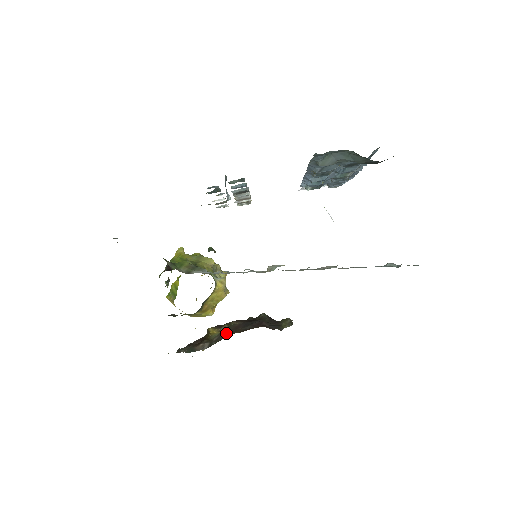
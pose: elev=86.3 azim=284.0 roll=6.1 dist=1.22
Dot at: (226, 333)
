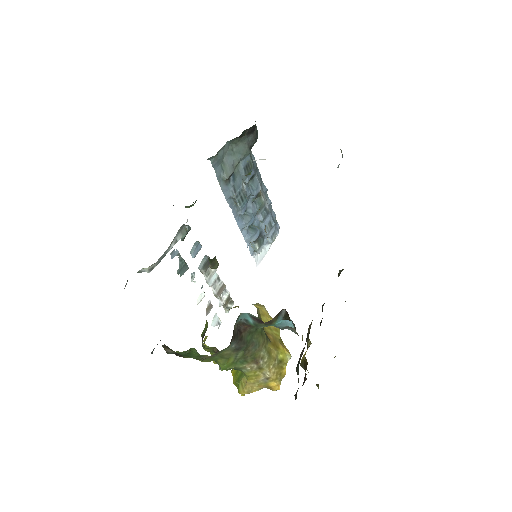
Dot at: occluded
